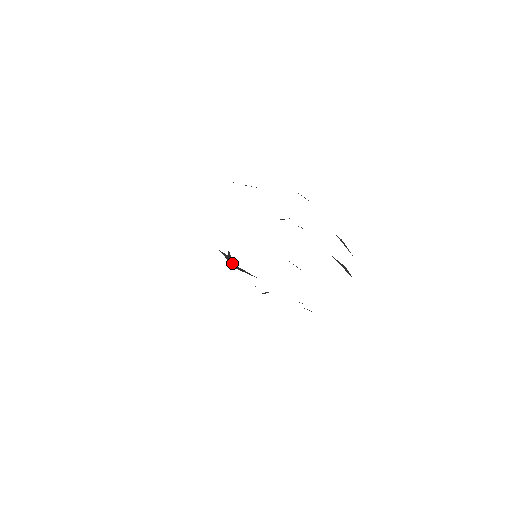
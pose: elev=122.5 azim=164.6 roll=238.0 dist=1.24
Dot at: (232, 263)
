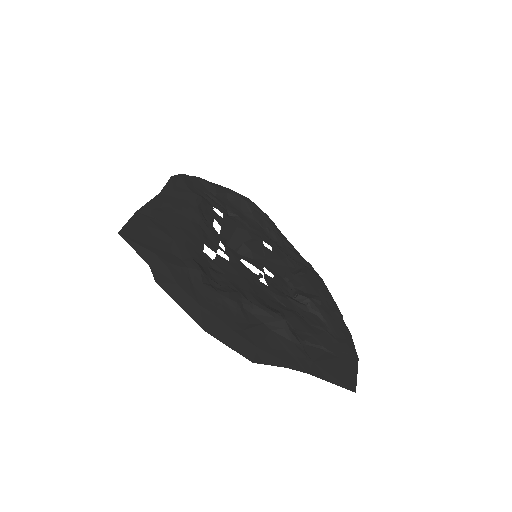
Dot at: (226, 249)
